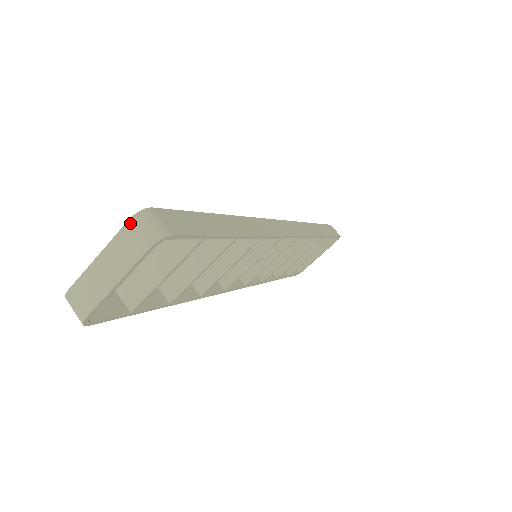
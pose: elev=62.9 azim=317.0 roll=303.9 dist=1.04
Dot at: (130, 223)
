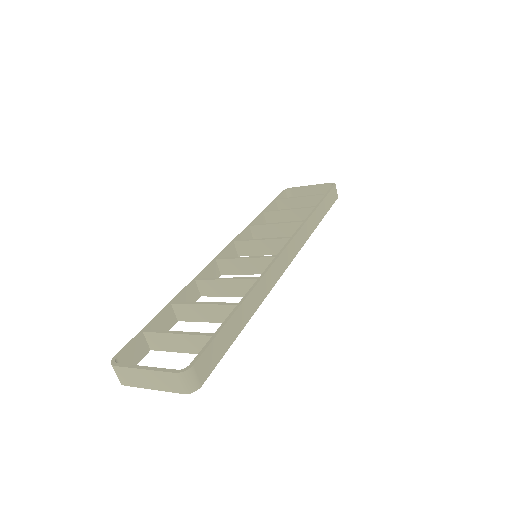
Dot at: (175, 375)
